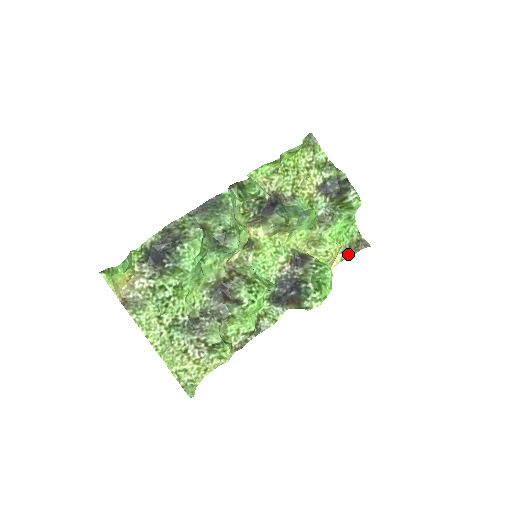
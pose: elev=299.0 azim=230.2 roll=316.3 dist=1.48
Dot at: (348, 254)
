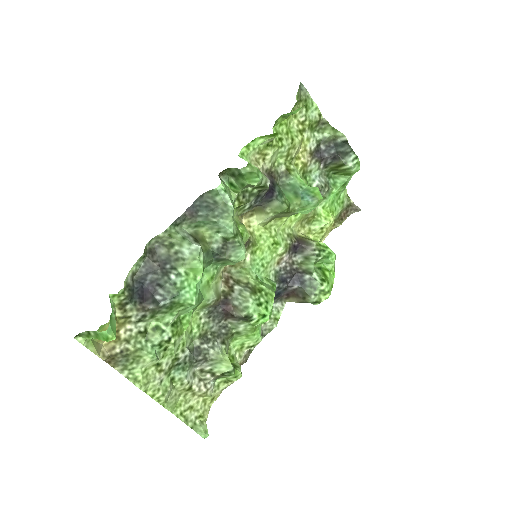
Dot at: (338, 222)
